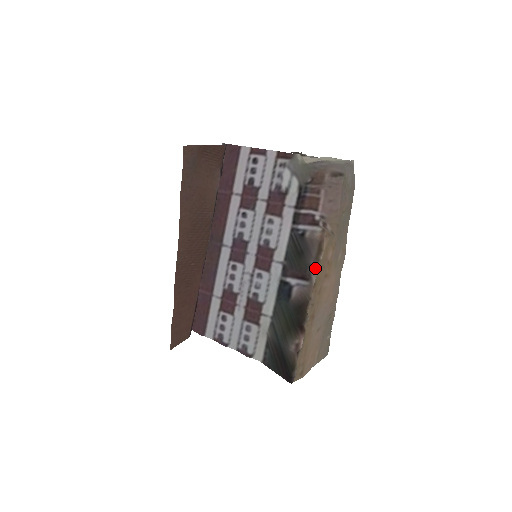
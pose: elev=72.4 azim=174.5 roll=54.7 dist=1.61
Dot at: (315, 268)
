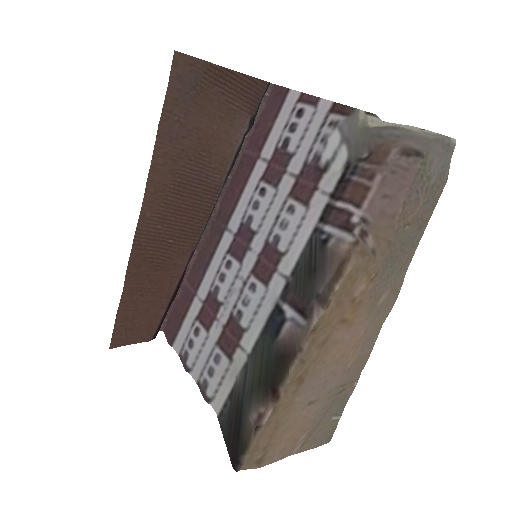
Dot at: (323, 302)
